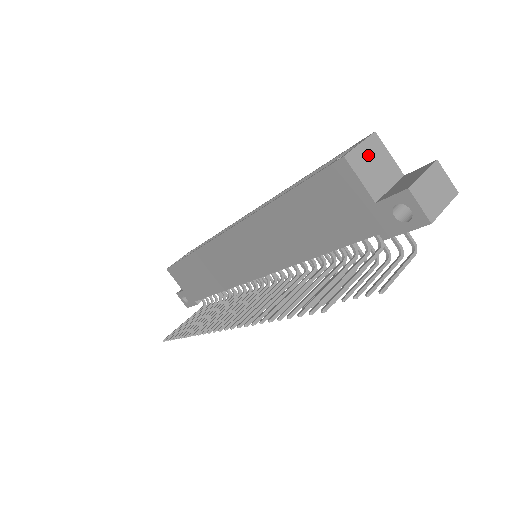
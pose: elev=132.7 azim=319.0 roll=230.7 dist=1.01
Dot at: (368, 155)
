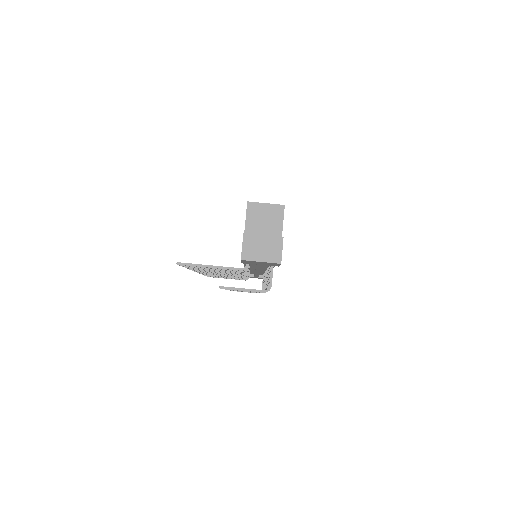
Dot at: (265, 212)
